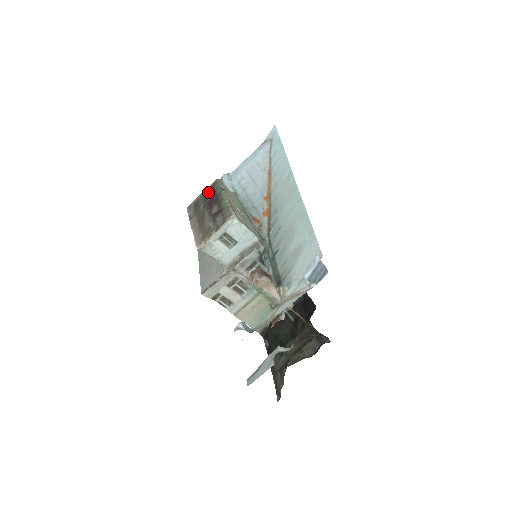
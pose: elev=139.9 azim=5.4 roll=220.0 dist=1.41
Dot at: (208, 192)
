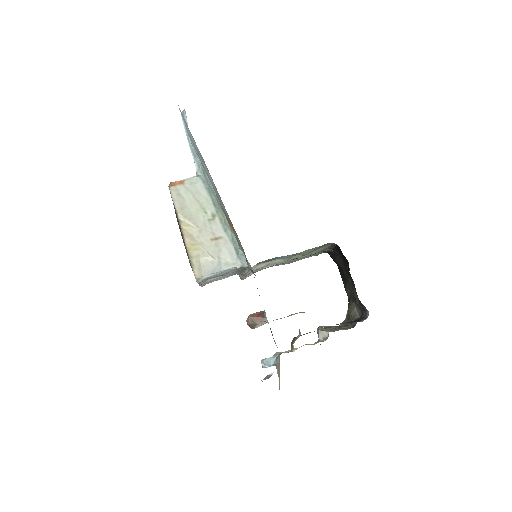
Dot at: occluded
